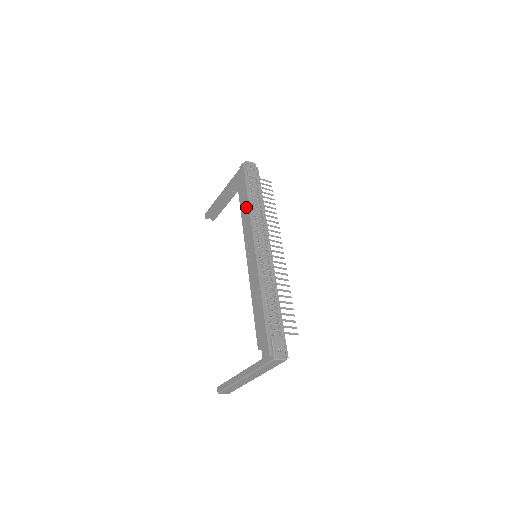
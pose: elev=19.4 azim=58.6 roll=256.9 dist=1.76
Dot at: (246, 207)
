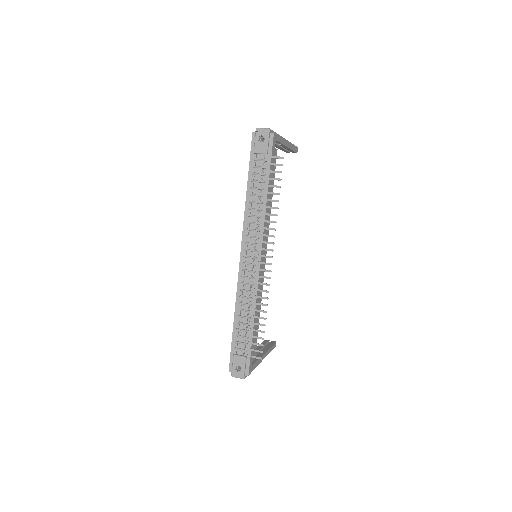
Dot at: (247, 199)
